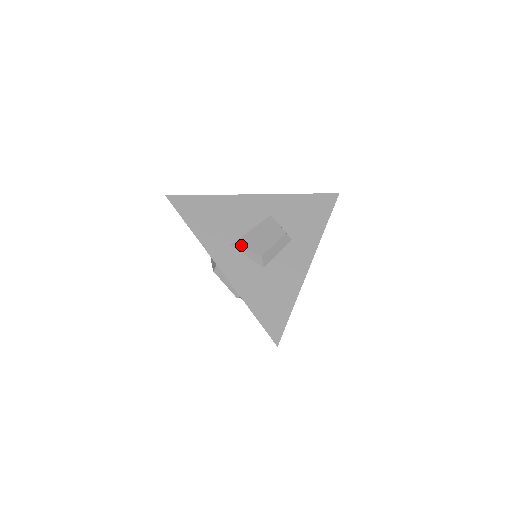
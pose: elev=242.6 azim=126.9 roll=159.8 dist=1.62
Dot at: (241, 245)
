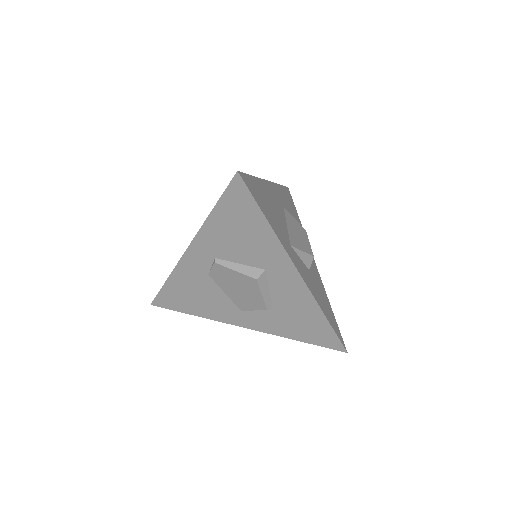
Dot at: (296, 245)
